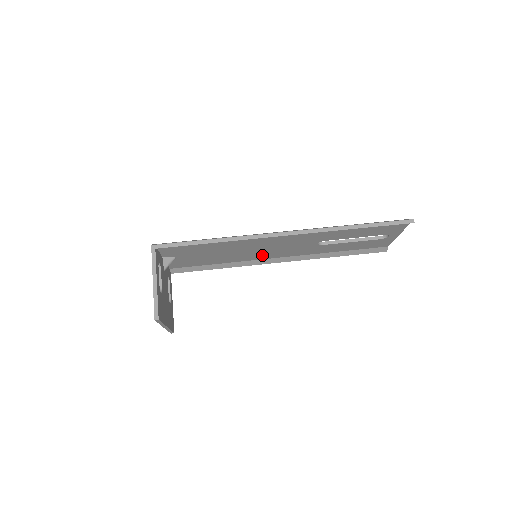
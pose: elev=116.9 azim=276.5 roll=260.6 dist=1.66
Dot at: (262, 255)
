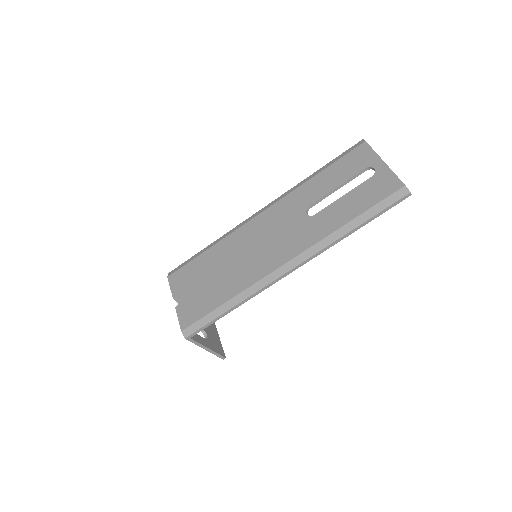
Dot at: (252, 234)
